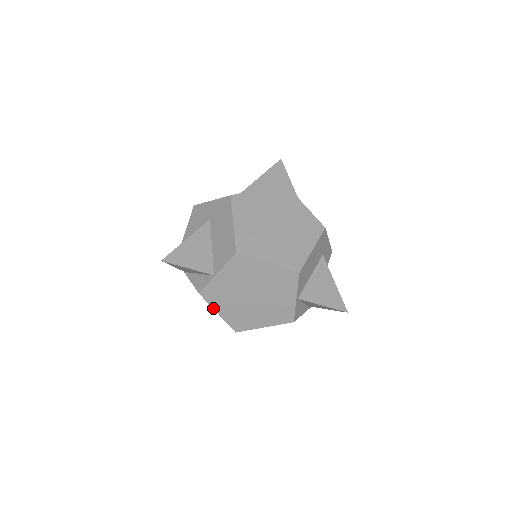
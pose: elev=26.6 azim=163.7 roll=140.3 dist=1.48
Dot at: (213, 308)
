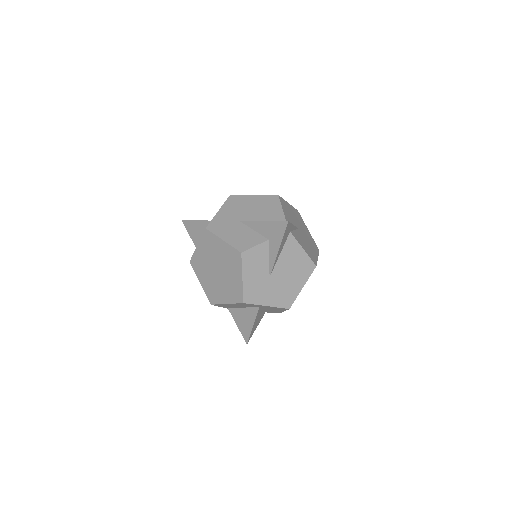
Dot at: occluded
